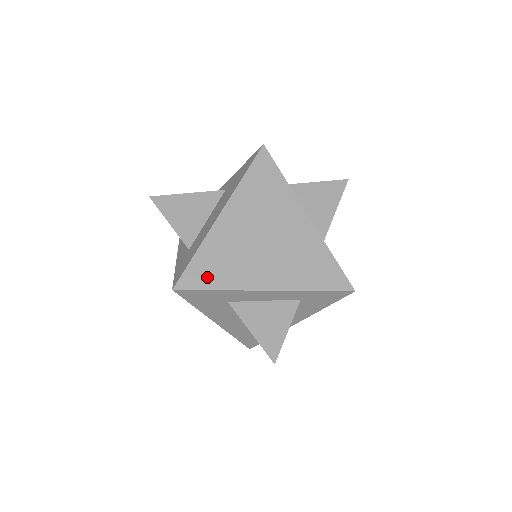
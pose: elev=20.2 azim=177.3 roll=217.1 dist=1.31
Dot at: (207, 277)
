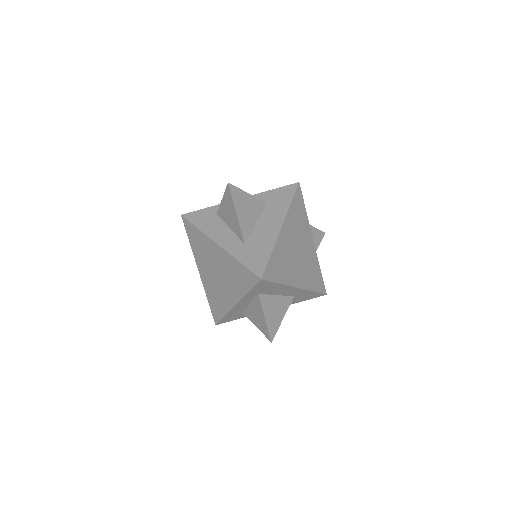
Dot at: (218, 311)
